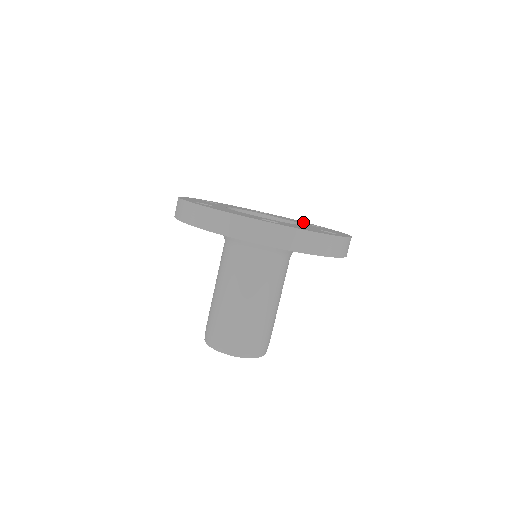
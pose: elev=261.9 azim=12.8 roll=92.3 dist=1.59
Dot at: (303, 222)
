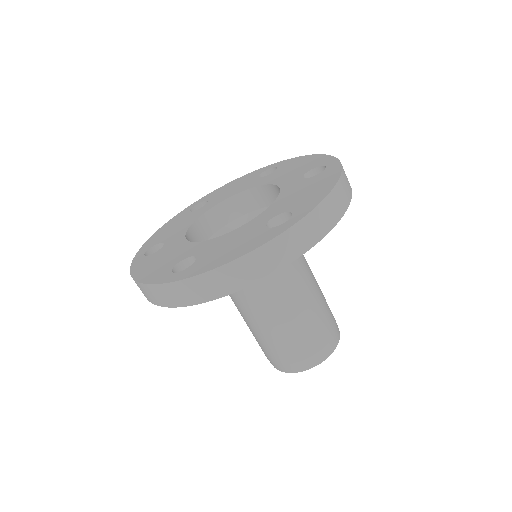
Dot at: (246, 179)
